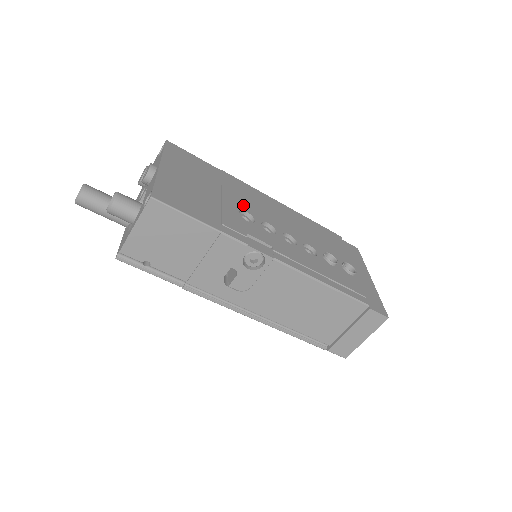
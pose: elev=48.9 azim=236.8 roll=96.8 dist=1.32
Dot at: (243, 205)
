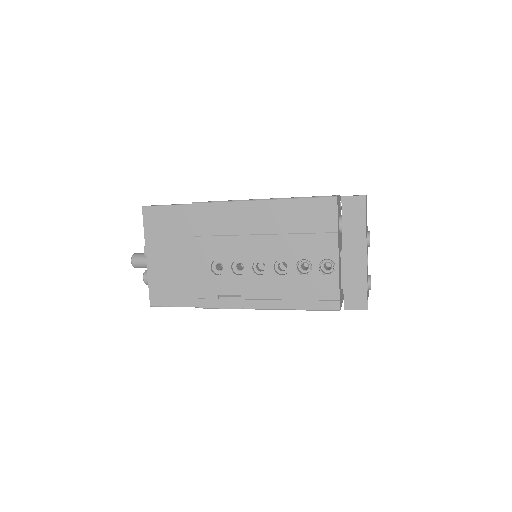
Dot at: (214, 252)
